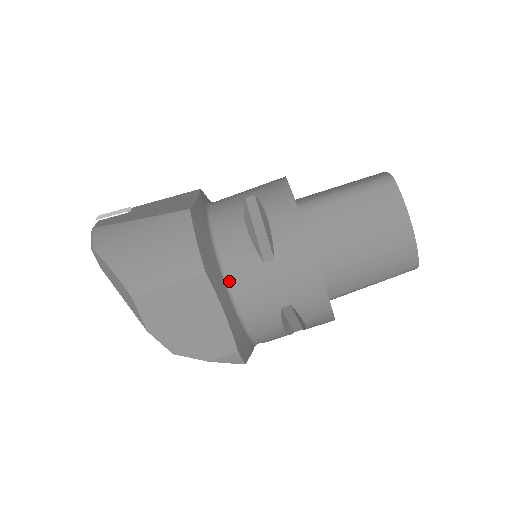
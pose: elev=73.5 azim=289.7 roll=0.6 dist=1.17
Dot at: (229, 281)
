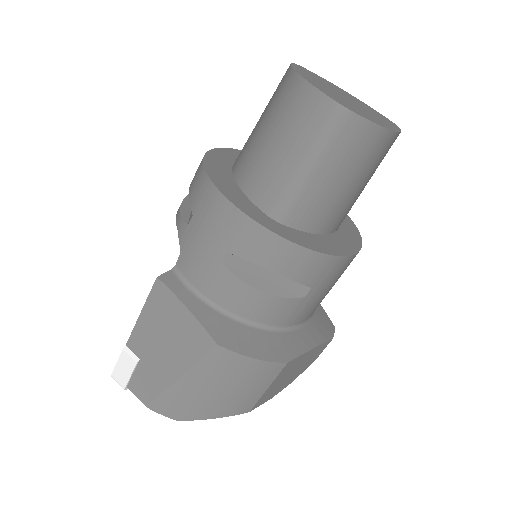
Dot at: (288, 326)
